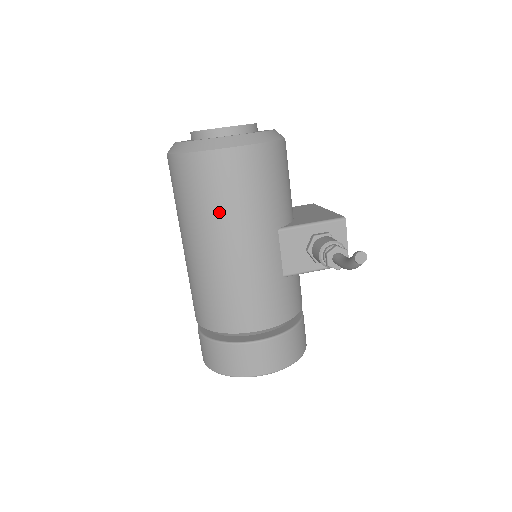
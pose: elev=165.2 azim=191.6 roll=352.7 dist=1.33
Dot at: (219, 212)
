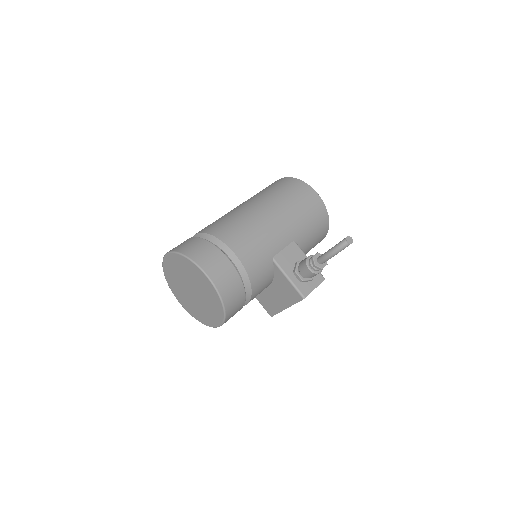
Dot at: (284, 200)
